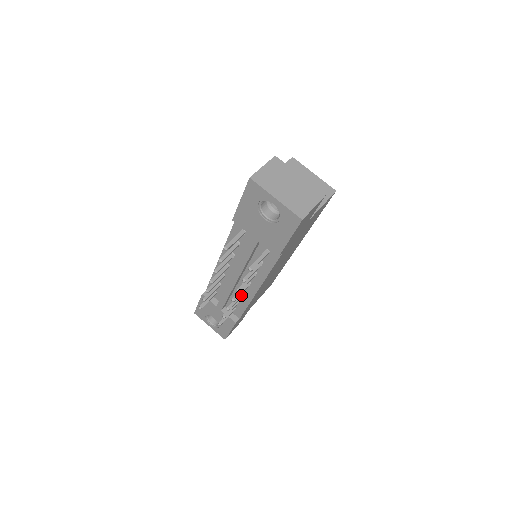
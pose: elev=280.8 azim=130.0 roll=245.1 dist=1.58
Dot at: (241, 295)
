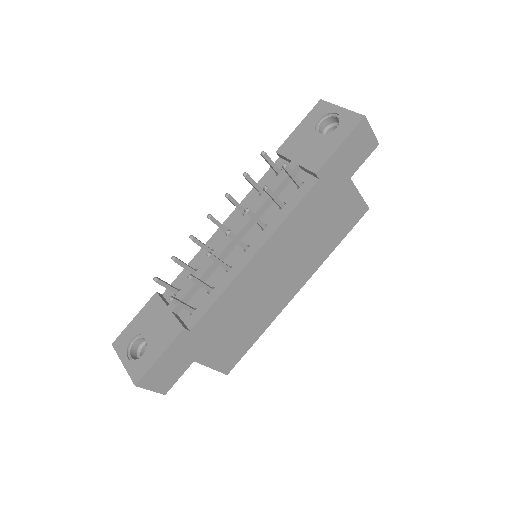
Dot at: (226, 264)
